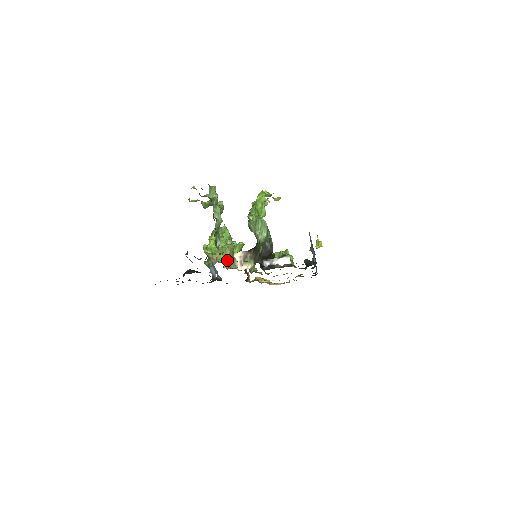
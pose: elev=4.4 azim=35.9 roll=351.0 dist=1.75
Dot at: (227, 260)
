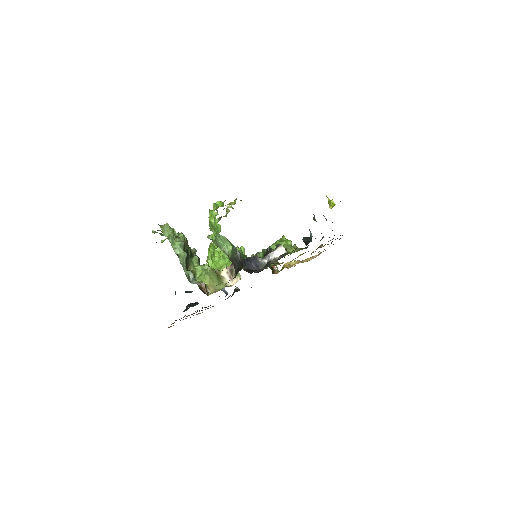
Dot at: (210, 285)
